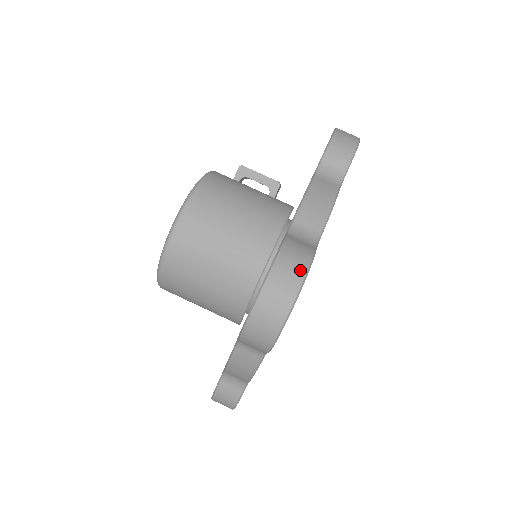
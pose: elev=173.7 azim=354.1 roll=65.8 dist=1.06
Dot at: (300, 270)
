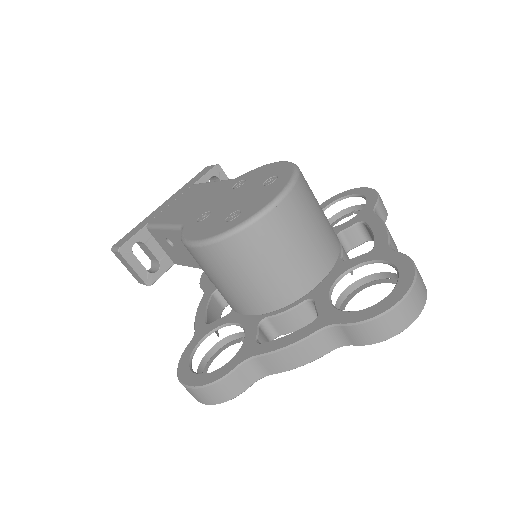
Dot at: occluded
